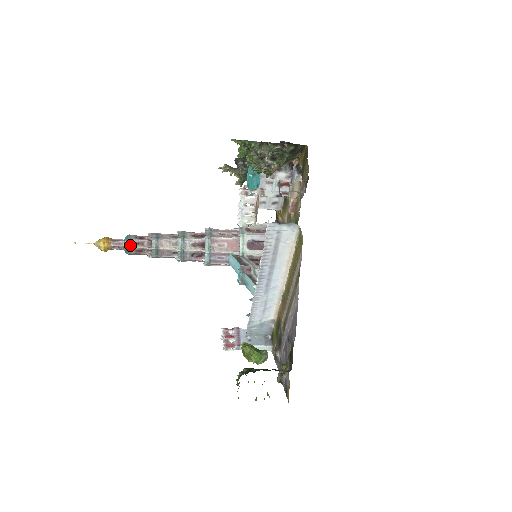
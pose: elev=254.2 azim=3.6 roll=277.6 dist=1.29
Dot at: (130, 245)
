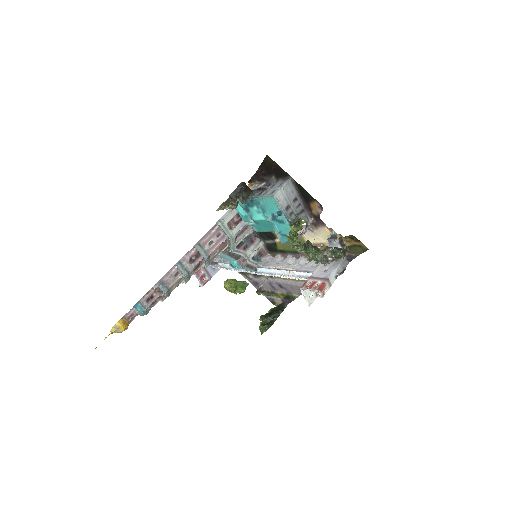
Dot at: (148, 311)
